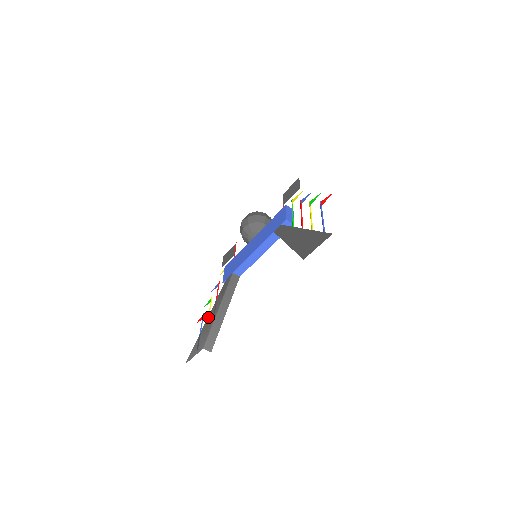
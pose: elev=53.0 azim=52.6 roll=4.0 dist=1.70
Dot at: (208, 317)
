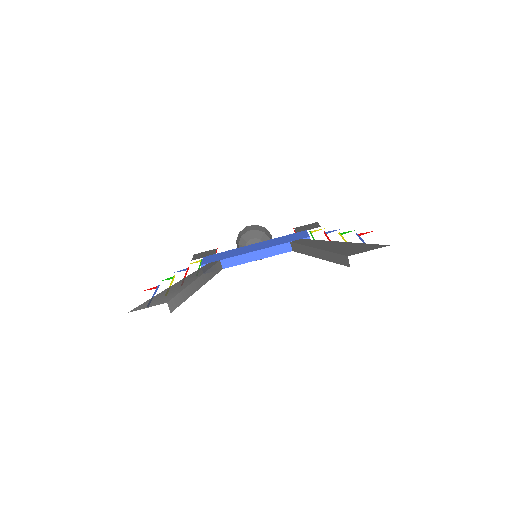
Dot at: (175, 283)
